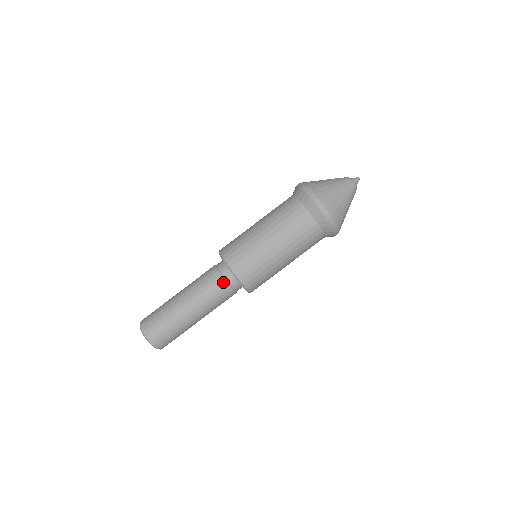
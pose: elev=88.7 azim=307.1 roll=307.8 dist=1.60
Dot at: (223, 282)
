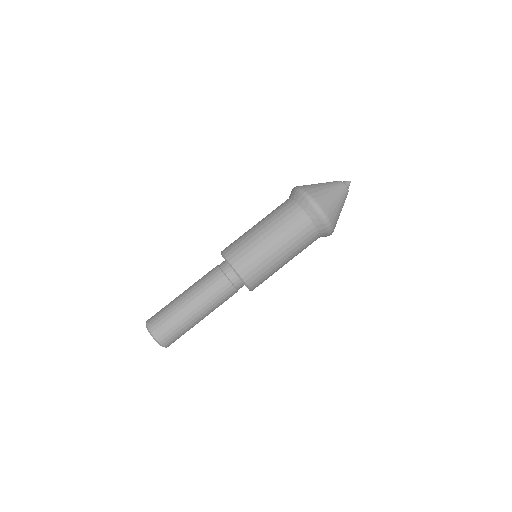
Dot at: (228, 283)
